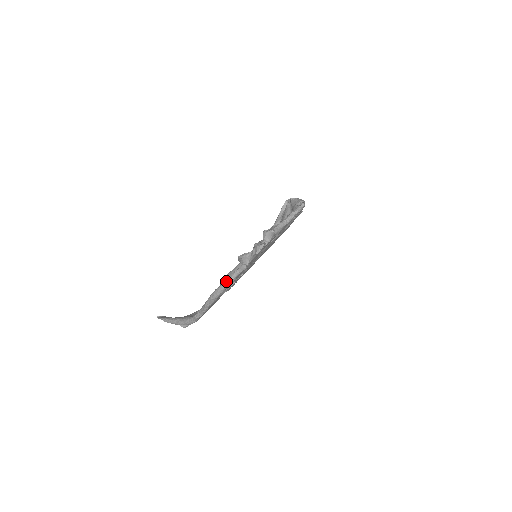
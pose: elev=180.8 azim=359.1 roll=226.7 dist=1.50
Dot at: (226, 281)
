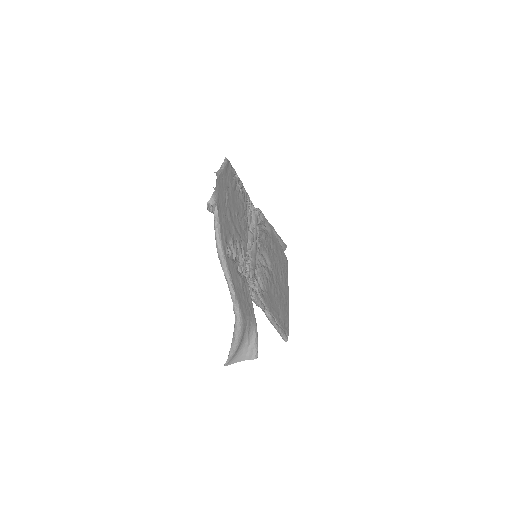
Dot at: (215, 231)
